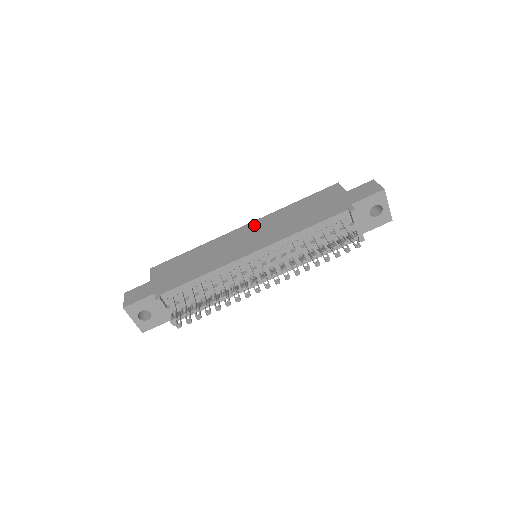
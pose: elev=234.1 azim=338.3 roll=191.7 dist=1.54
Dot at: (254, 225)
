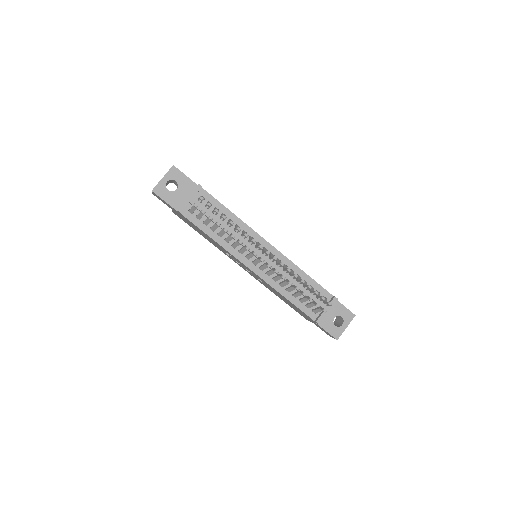
Dot at: occluded
